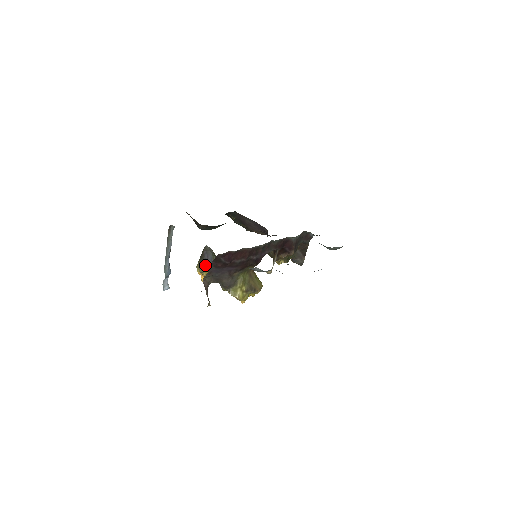
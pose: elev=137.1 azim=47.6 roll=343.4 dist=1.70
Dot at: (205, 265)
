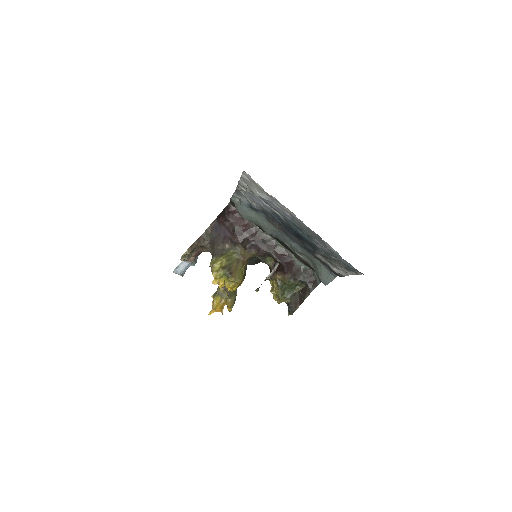
Dot at: occluded
